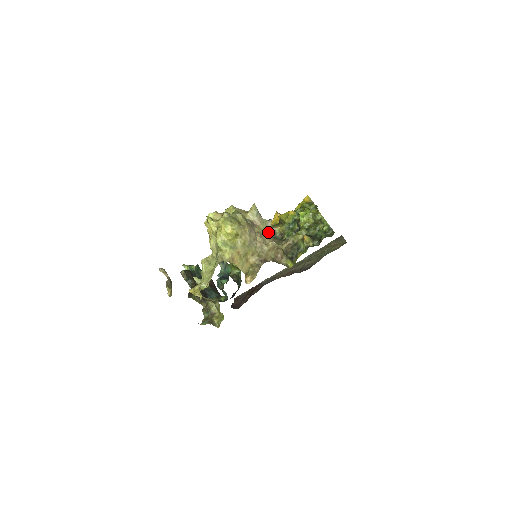
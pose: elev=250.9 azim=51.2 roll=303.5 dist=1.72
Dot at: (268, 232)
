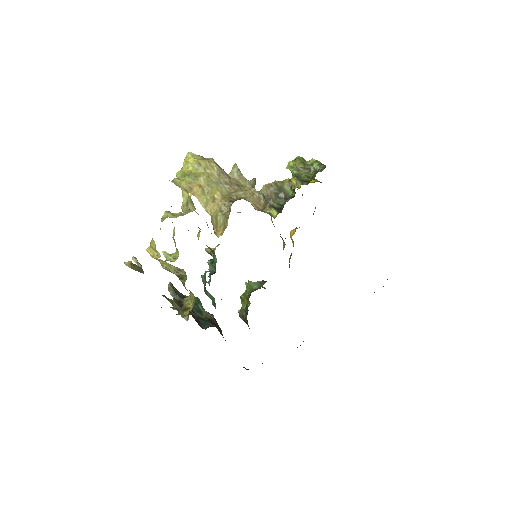
Dot at: occluded
